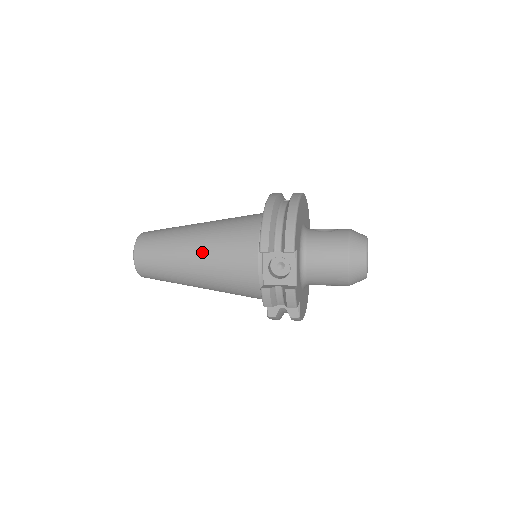
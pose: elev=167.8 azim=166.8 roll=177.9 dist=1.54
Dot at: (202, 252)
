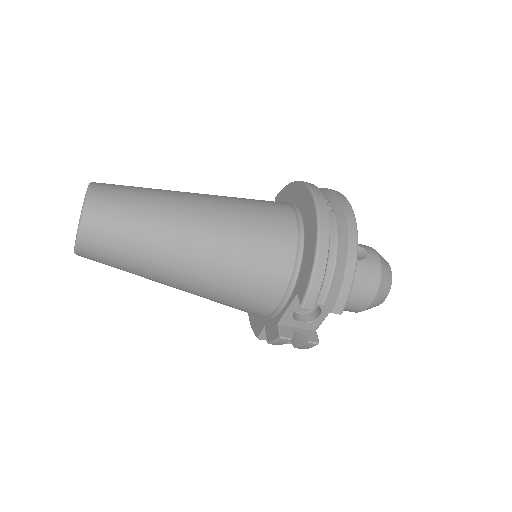
Dot at: (204, 267)
